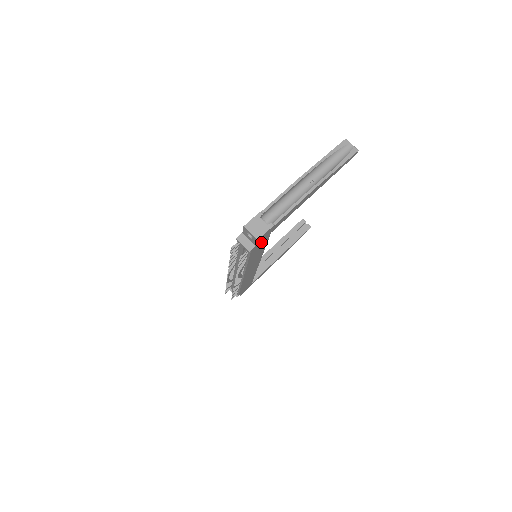
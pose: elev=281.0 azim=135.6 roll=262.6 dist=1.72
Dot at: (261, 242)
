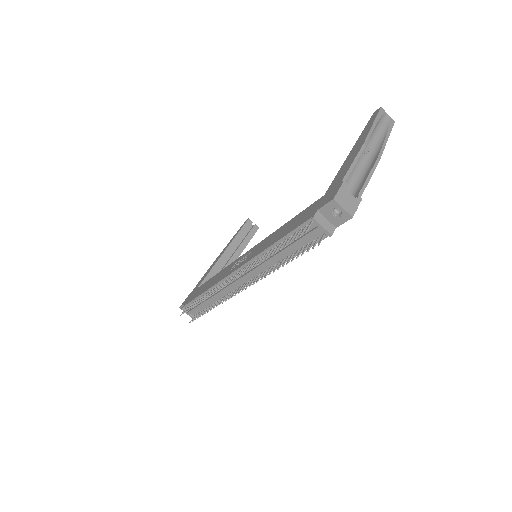
Dot at: occluded
